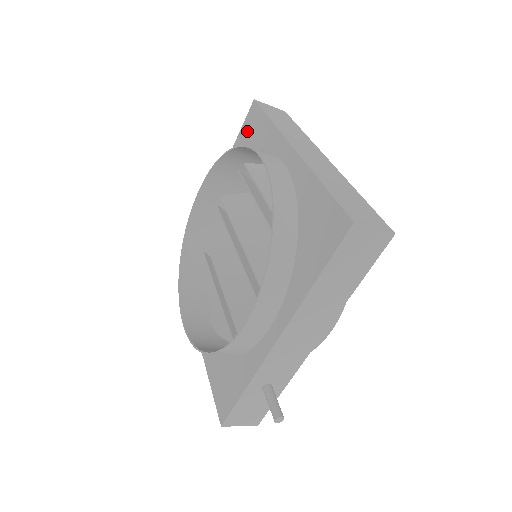
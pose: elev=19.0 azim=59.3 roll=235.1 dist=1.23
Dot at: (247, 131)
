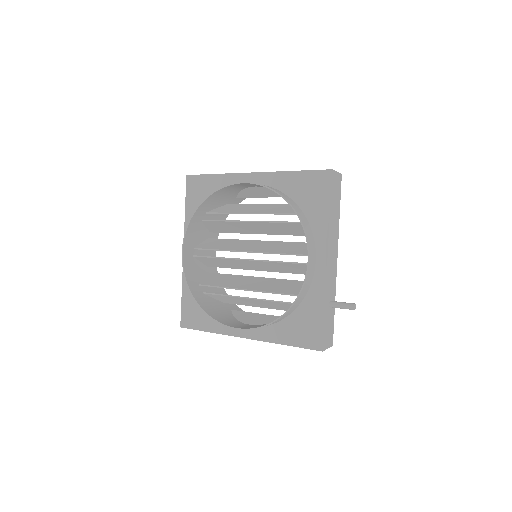
Dot at: (195, 194)
